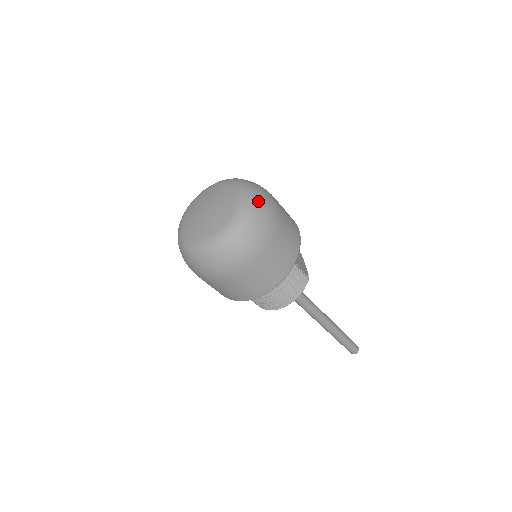
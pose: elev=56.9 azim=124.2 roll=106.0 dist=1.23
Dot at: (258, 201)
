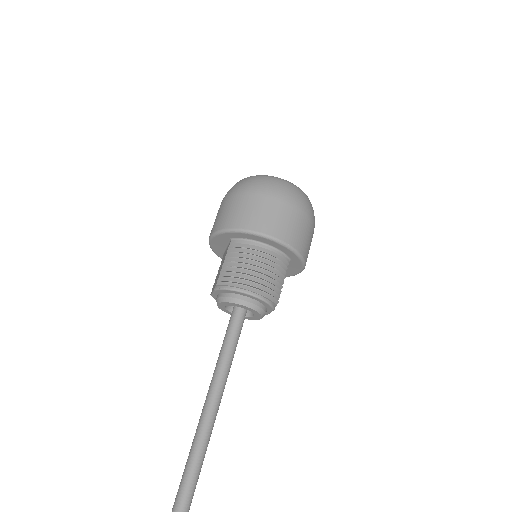
Dot at: occluded
